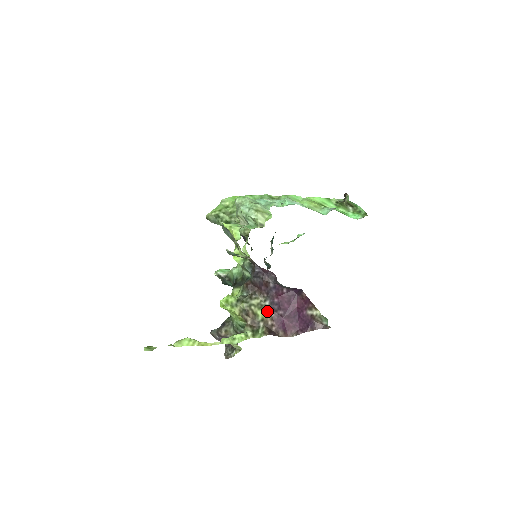
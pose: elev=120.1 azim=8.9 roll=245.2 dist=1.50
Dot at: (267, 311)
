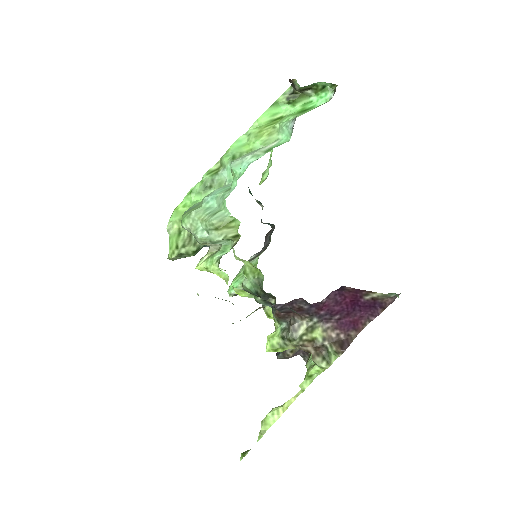
Dot at: (321, 326)
